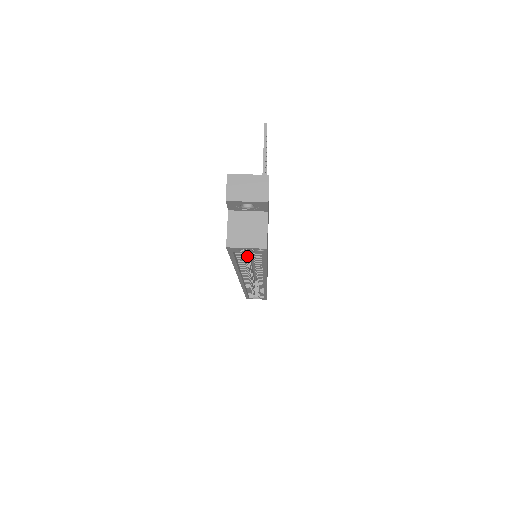
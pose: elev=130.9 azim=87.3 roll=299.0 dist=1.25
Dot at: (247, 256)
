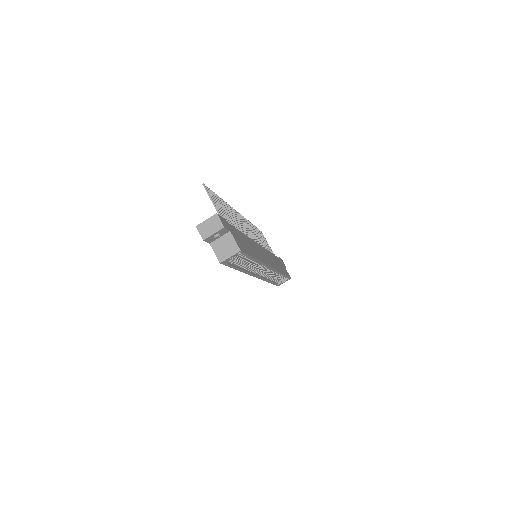
Dot at: (243, 260)
